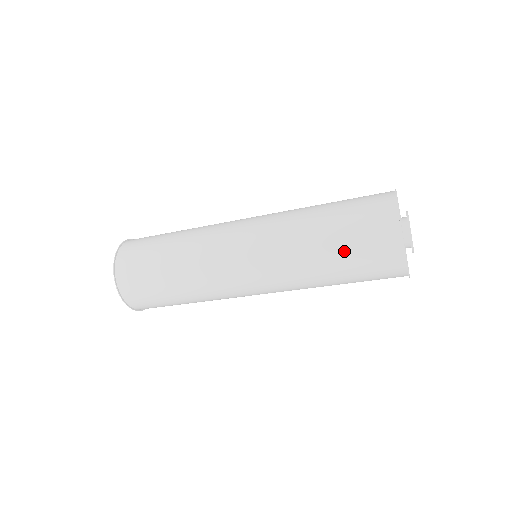
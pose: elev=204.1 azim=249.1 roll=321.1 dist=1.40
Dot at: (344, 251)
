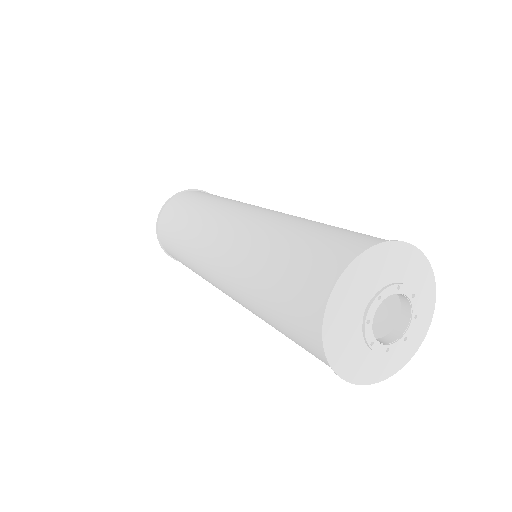
Dot at: occluded
